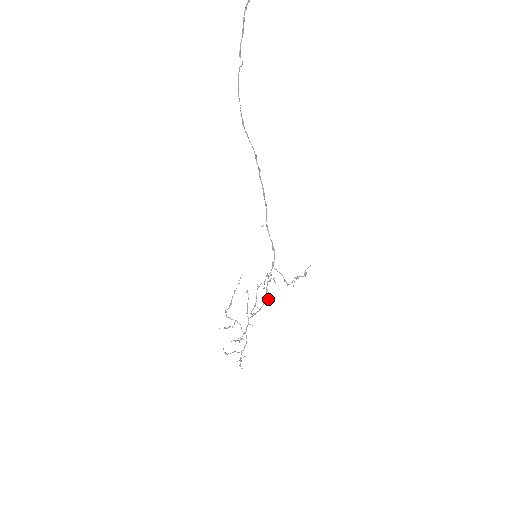
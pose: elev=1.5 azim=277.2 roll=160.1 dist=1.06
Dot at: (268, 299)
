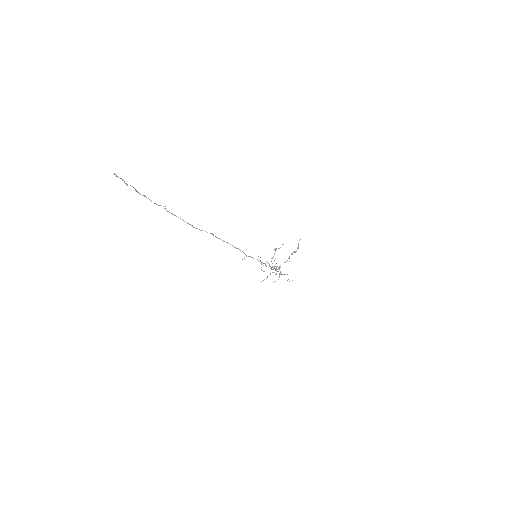
Dot at: occluded
